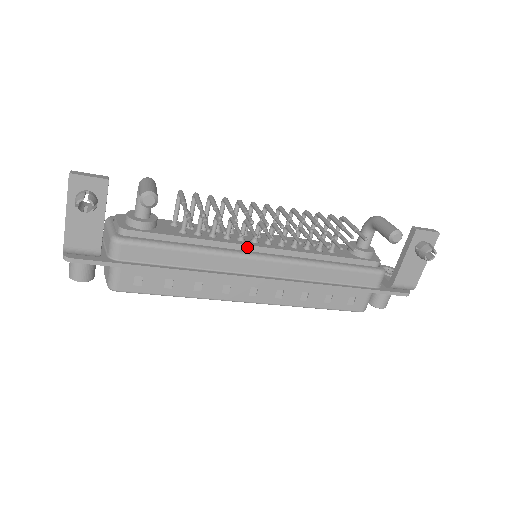
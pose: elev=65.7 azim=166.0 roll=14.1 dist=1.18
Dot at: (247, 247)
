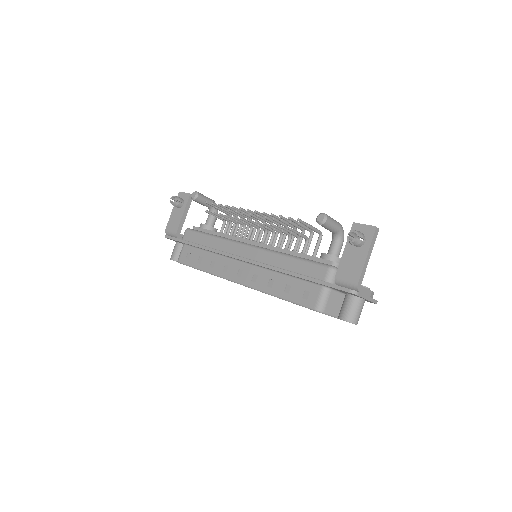
Dot at: (245, 241)
